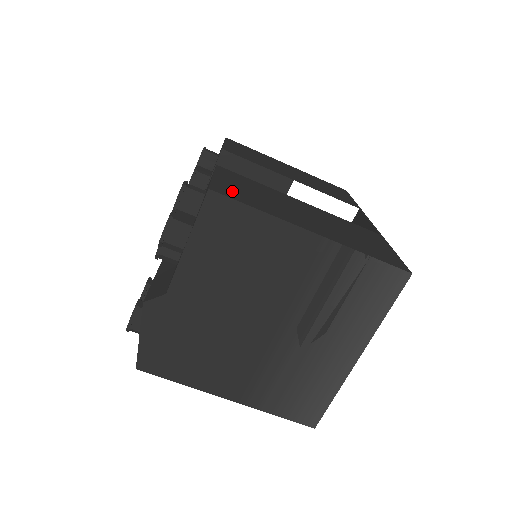
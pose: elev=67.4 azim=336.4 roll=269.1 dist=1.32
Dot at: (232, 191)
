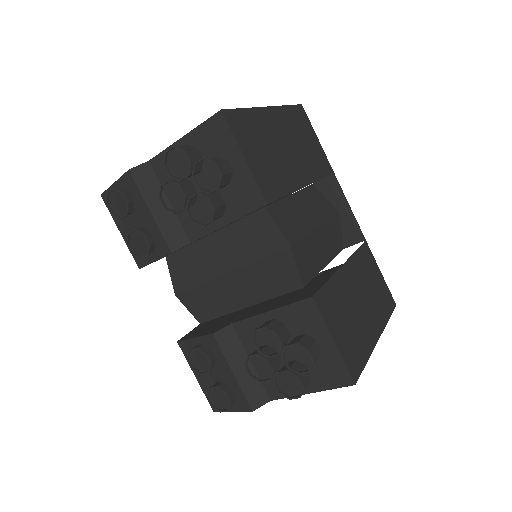
Dot at: (352, 355)
